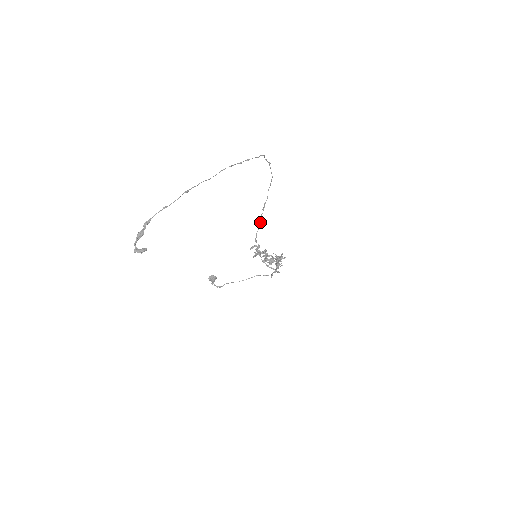
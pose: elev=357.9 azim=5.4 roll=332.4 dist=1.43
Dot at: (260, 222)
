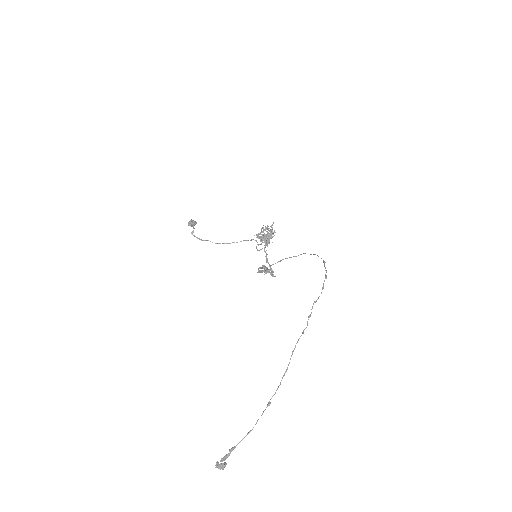
Dot at: (280, 261)
